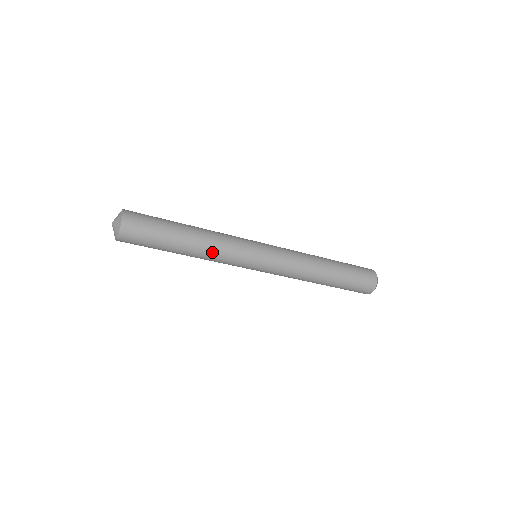
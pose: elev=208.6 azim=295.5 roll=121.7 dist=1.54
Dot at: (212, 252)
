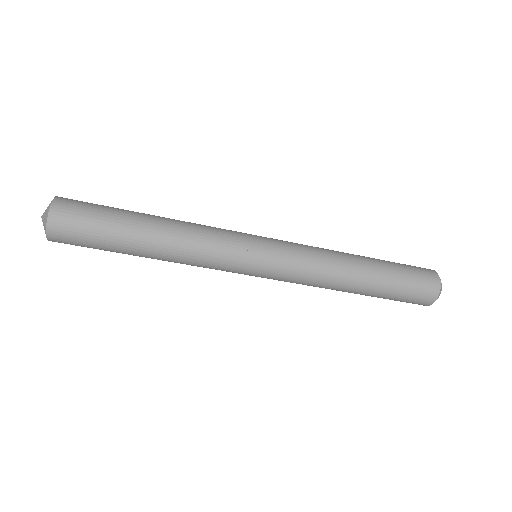
Dot at: (183, 262)
